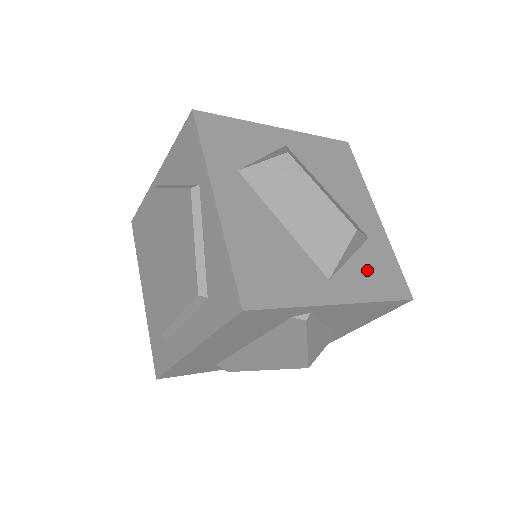
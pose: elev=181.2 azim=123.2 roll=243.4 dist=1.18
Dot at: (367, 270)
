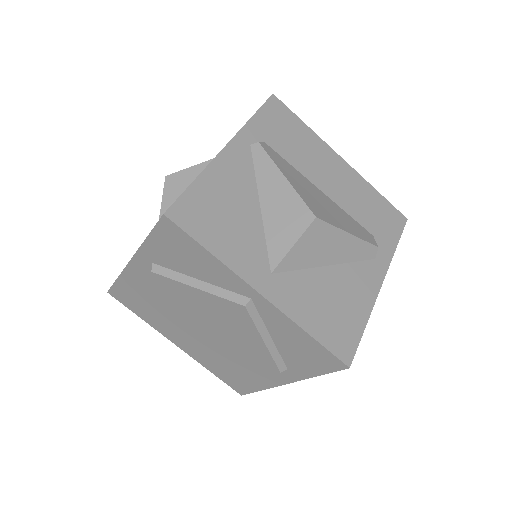
Dot at: occluded
